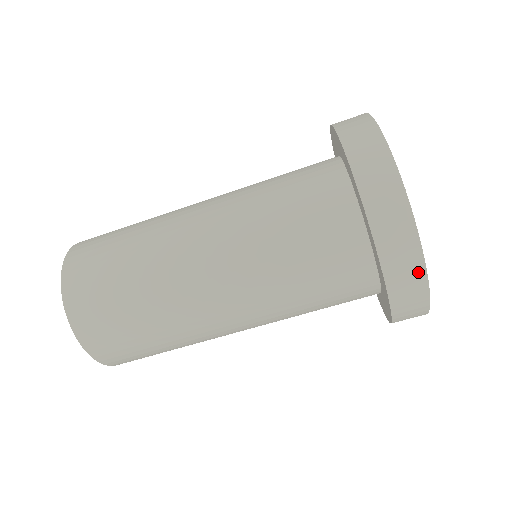
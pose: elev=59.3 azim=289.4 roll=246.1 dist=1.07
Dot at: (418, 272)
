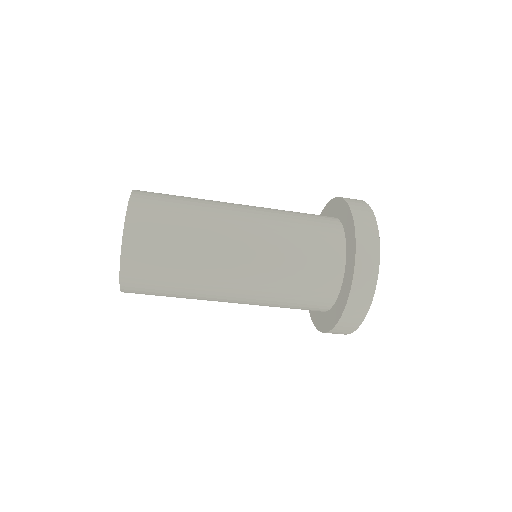
Dot at: (360, 317)
